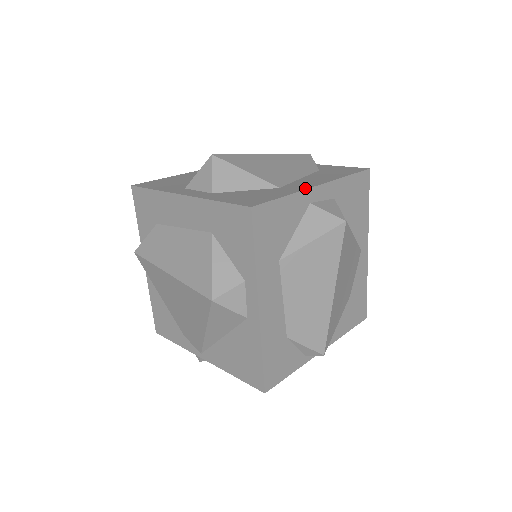
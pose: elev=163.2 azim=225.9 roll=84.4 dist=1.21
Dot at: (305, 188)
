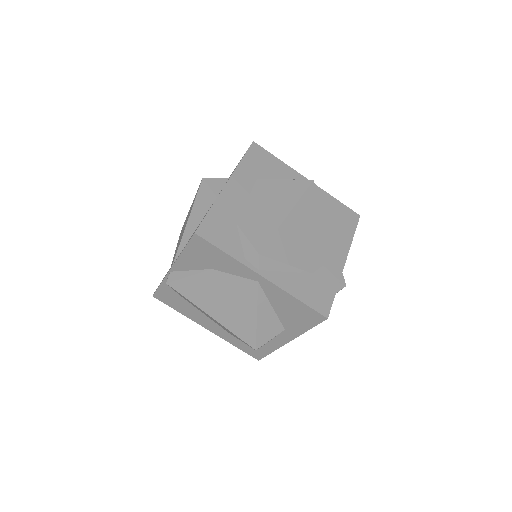
Dot at: (297, 173)
